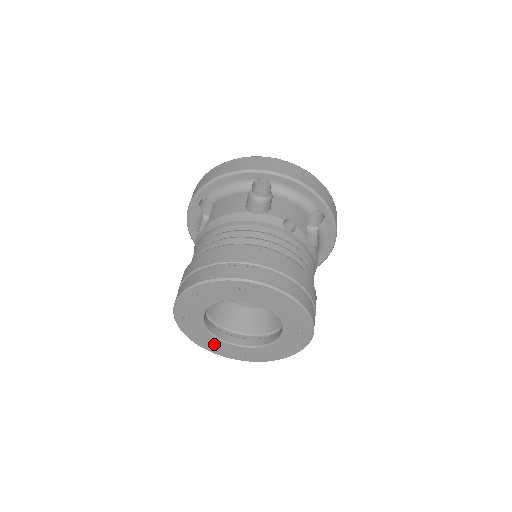
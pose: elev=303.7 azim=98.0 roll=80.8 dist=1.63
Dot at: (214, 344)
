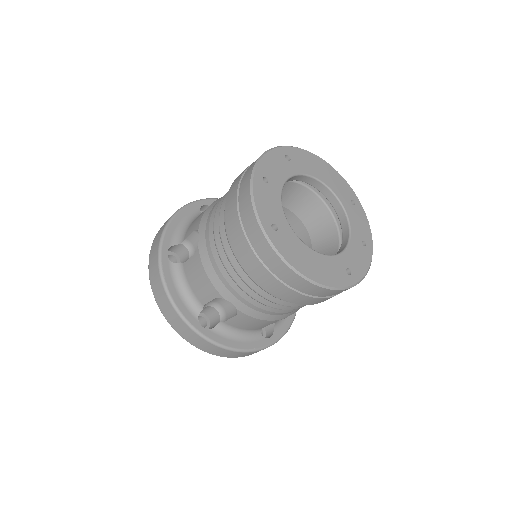
Dot at: (319, 266)
